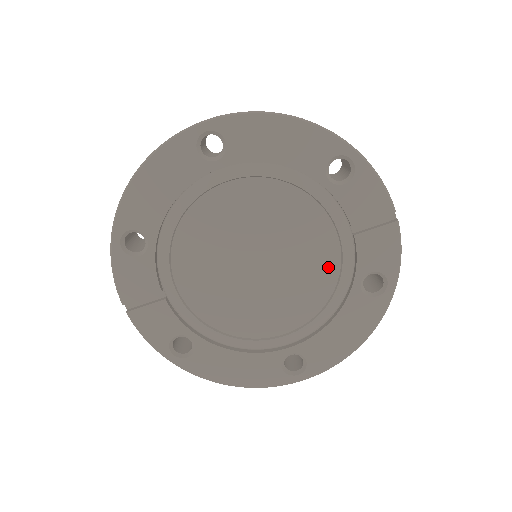
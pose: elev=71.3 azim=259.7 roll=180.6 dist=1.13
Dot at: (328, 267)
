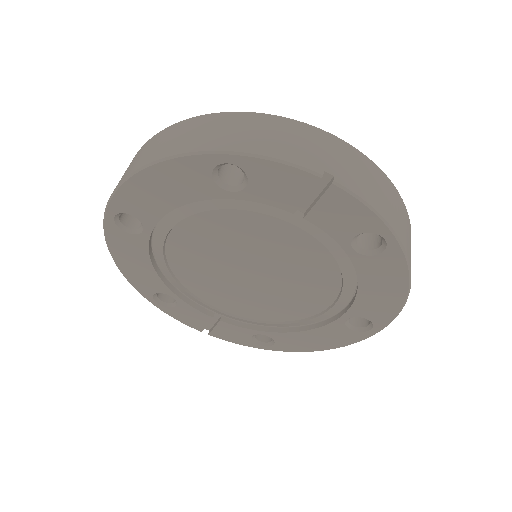
Dot at: (311, 249)
